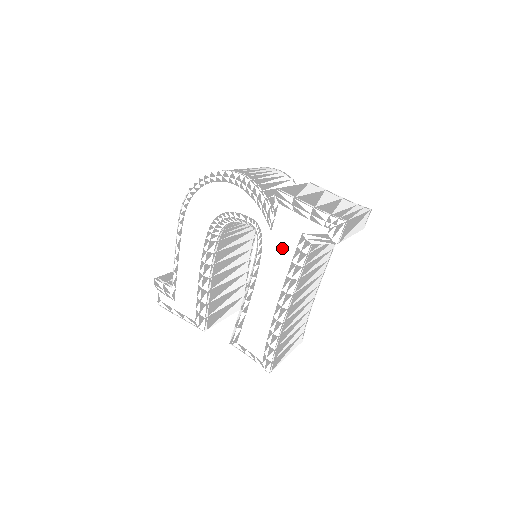
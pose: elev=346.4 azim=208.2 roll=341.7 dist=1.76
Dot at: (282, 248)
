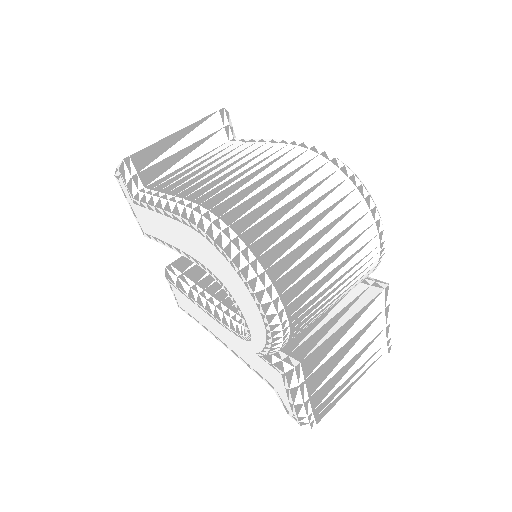
Dot at: (252, 360)
